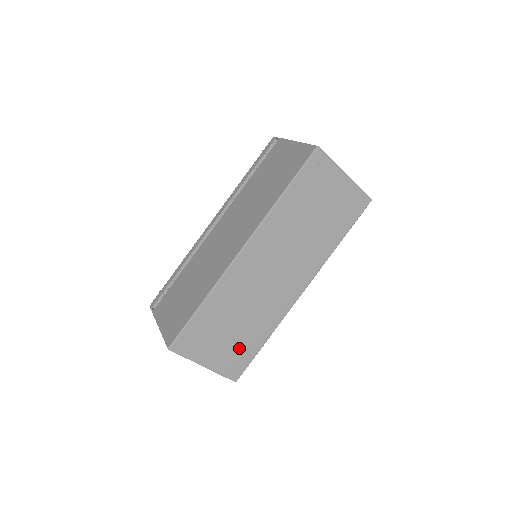
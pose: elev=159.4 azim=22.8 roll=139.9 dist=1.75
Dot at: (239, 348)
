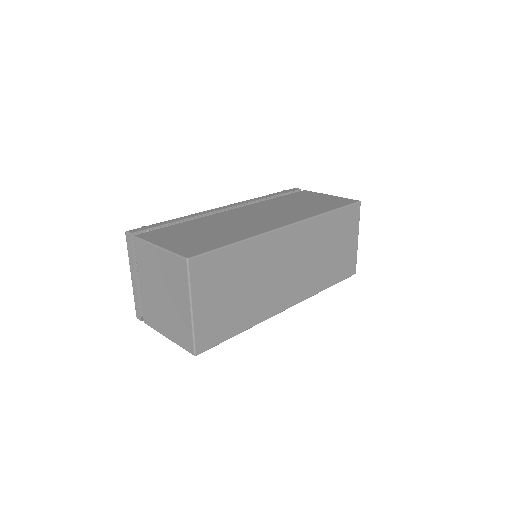
Dot at: (225, 318)
